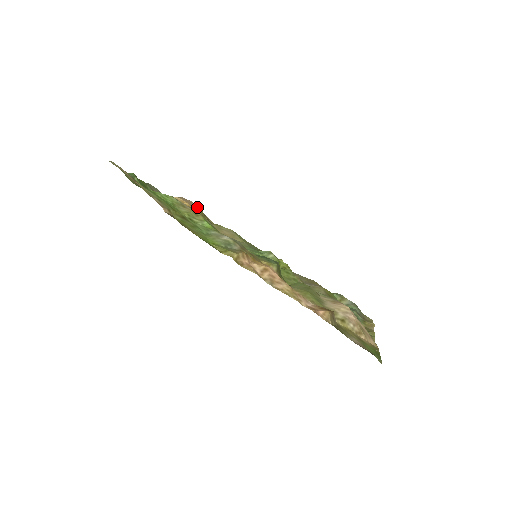
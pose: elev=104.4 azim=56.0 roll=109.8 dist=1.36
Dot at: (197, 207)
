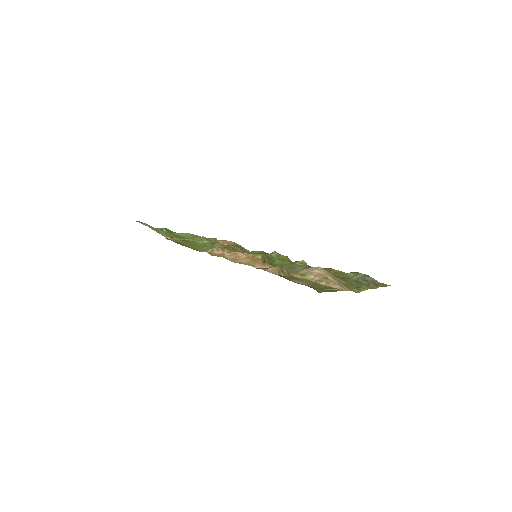
Dot at: (235, 243)
